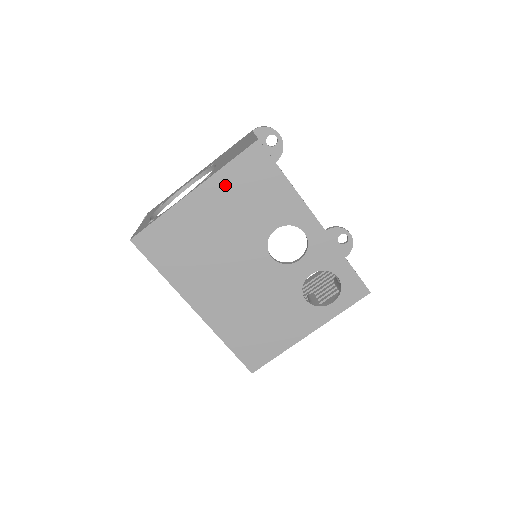
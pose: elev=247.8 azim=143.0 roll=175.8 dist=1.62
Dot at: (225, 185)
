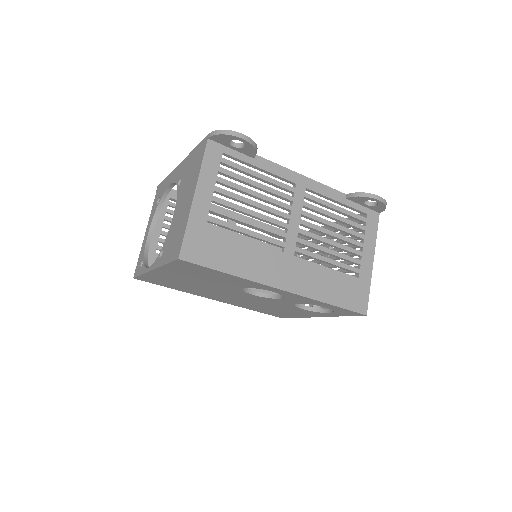
Dot at: (176, 271)
